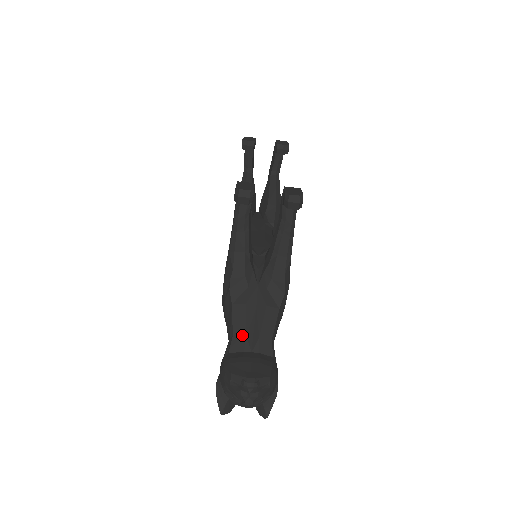
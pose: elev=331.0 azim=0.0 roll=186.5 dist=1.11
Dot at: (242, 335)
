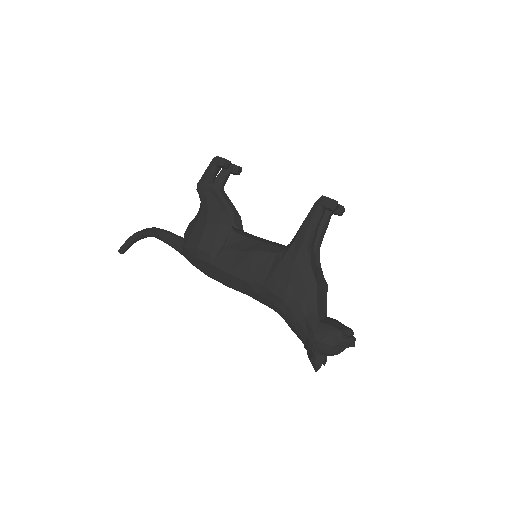
Dot at: (321, 307)
